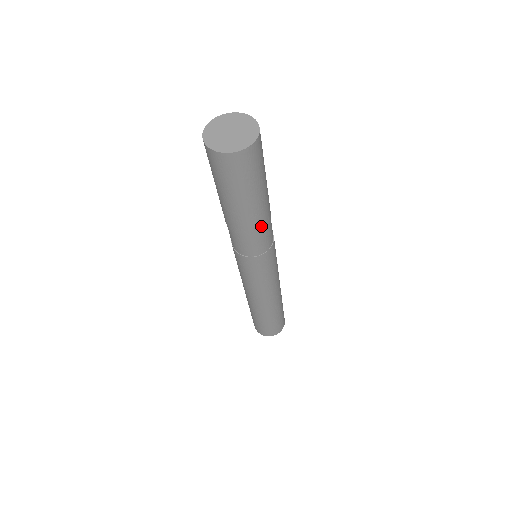
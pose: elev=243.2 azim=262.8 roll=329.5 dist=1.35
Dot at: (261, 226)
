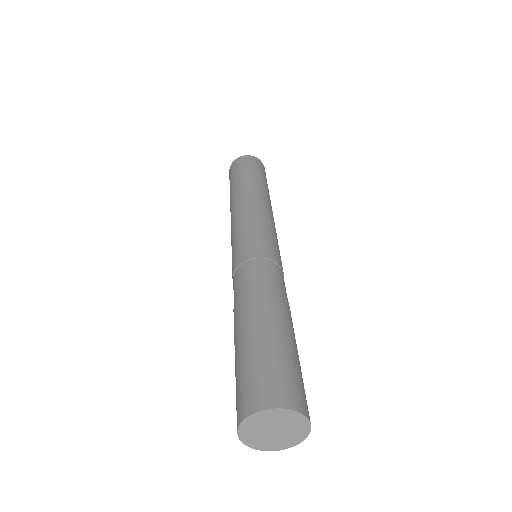
Dot at: occluded
